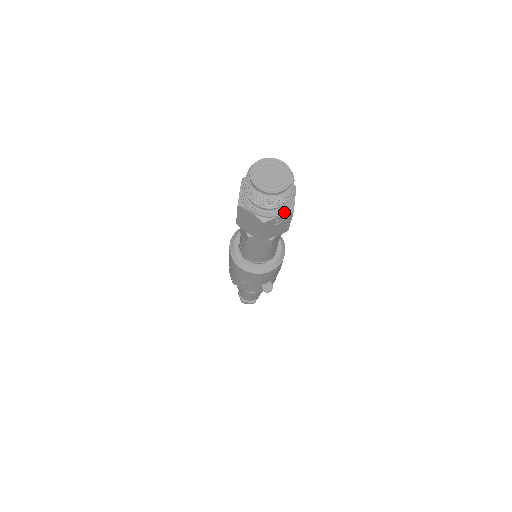
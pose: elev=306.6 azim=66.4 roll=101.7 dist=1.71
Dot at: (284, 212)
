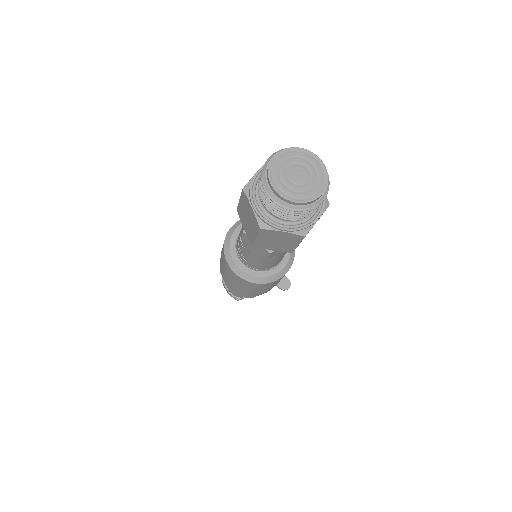
Dot at: (322, 211)
